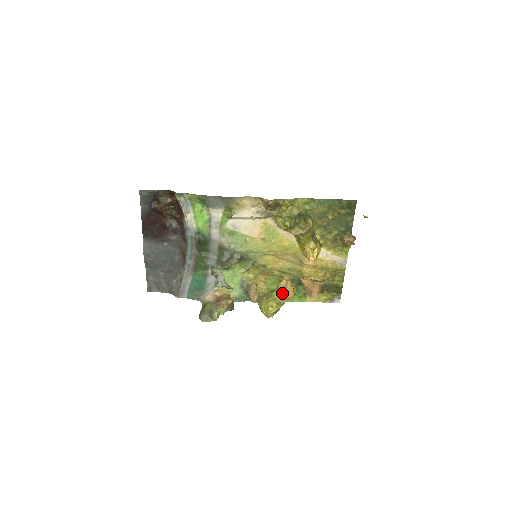
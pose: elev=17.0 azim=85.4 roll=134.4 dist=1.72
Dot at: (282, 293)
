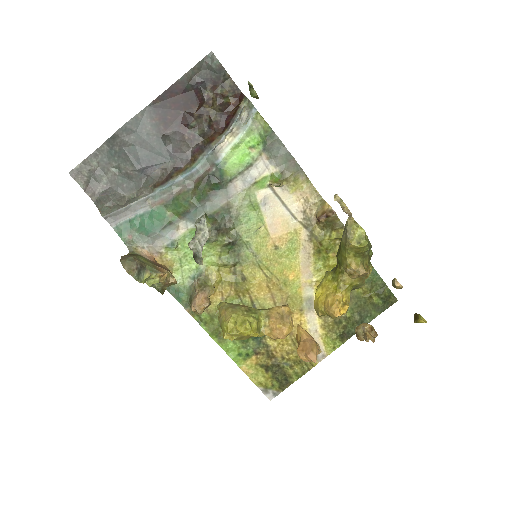
Dot at: (277, 319)
